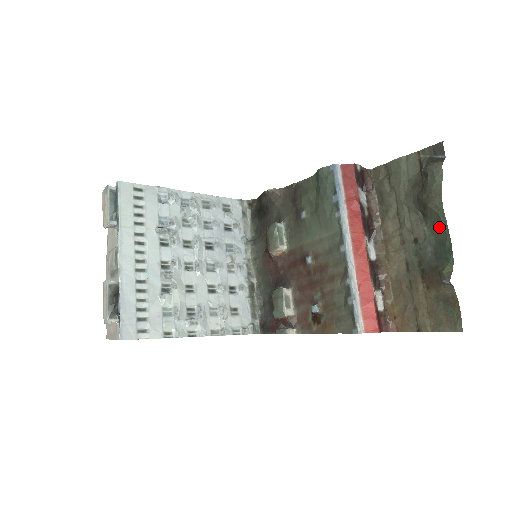
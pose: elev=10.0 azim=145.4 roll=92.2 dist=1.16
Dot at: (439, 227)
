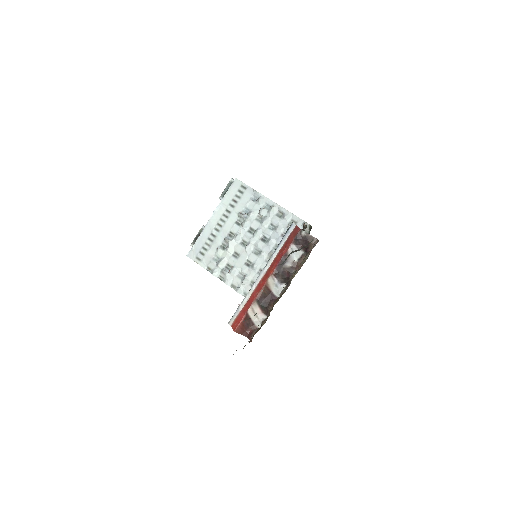
Dot at: occluded
